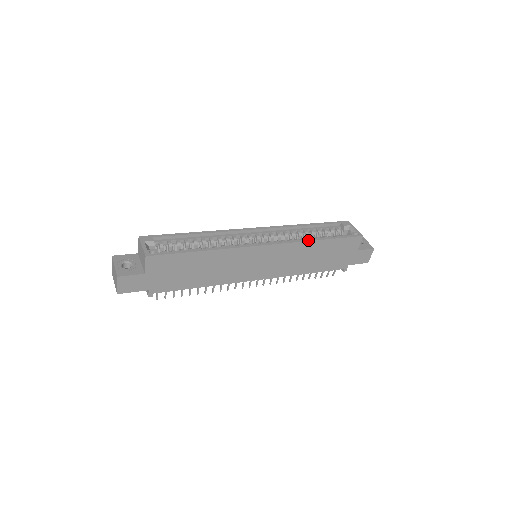
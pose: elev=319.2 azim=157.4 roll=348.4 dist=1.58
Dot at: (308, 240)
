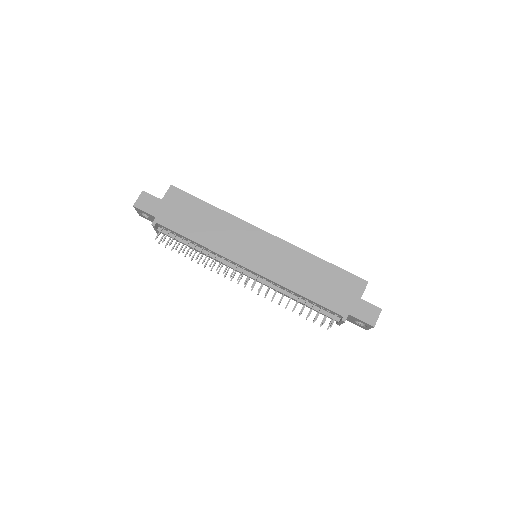
Dot at: (308, 252)
